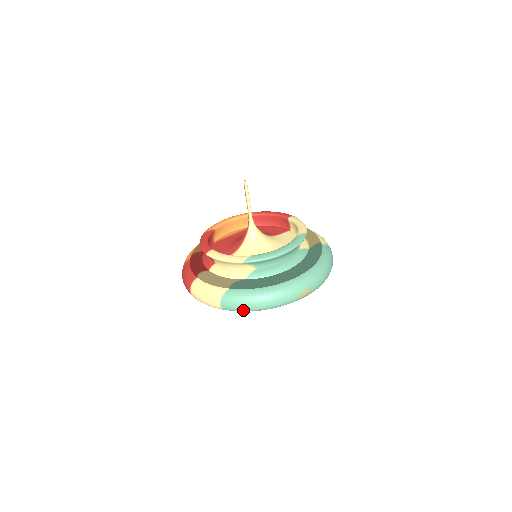
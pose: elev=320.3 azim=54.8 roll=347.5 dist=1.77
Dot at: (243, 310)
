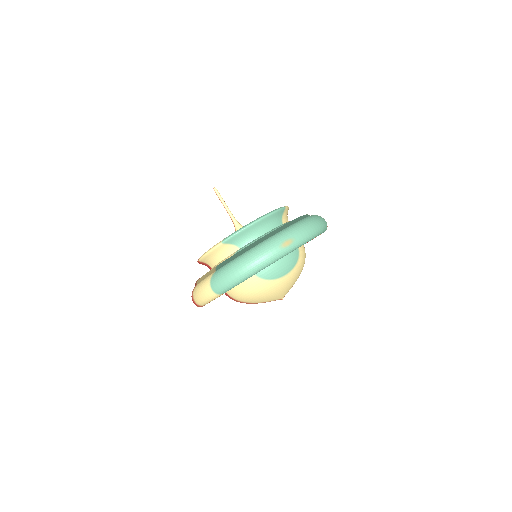
Dot at: (231, 283)
